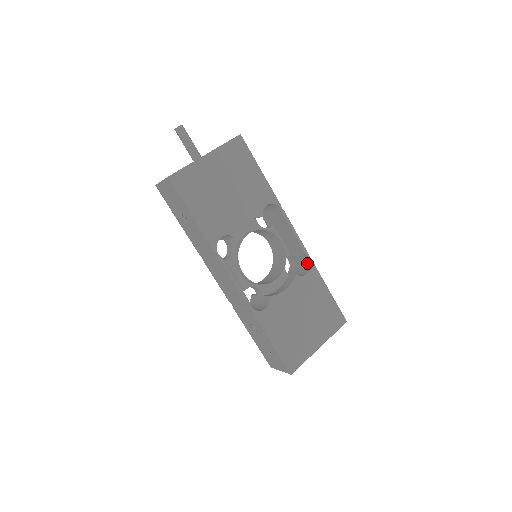
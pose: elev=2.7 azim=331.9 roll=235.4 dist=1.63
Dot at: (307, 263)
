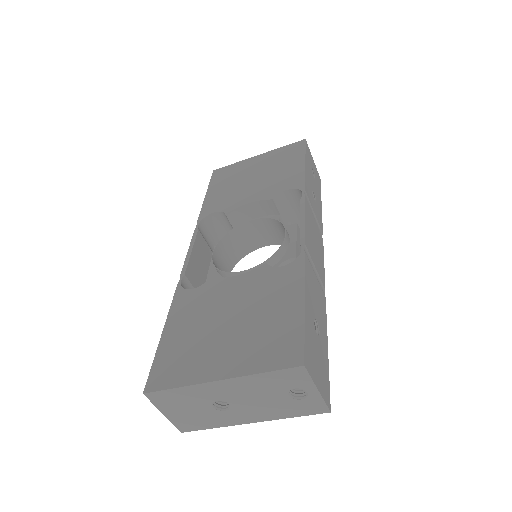
Dot at: occluded
